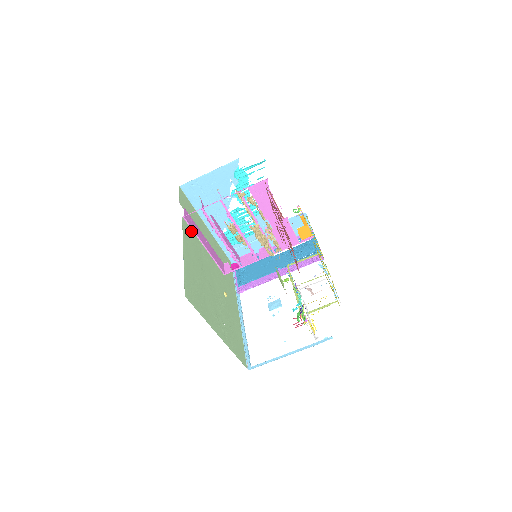
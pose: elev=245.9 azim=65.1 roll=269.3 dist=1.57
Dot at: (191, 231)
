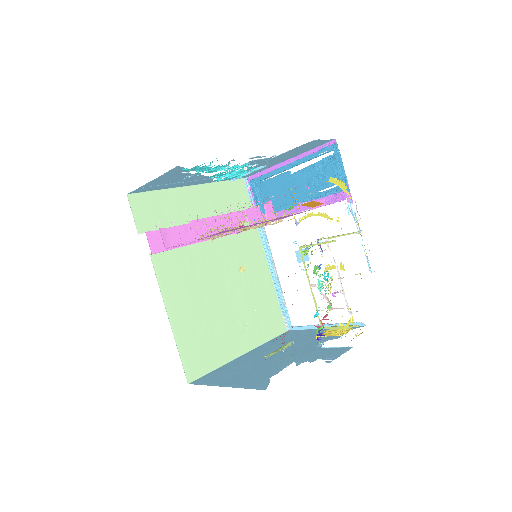
Dot at: (169, 252)
